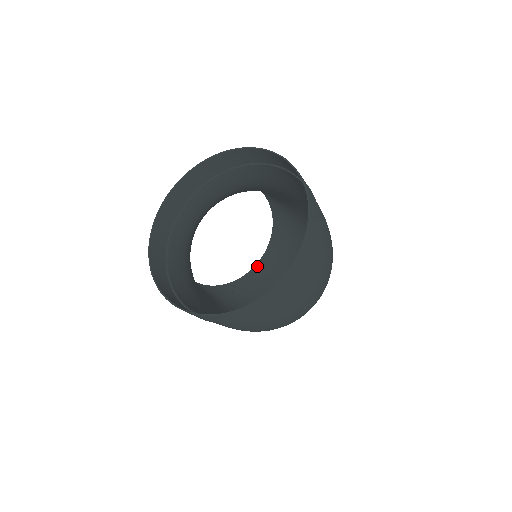
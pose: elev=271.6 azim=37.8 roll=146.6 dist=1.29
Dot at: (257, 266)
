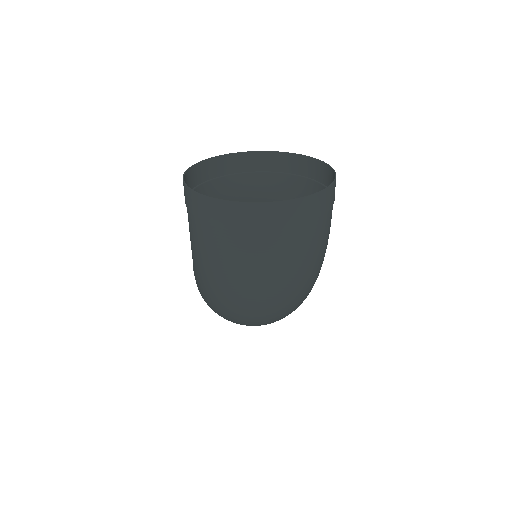
Dot at: occluded
